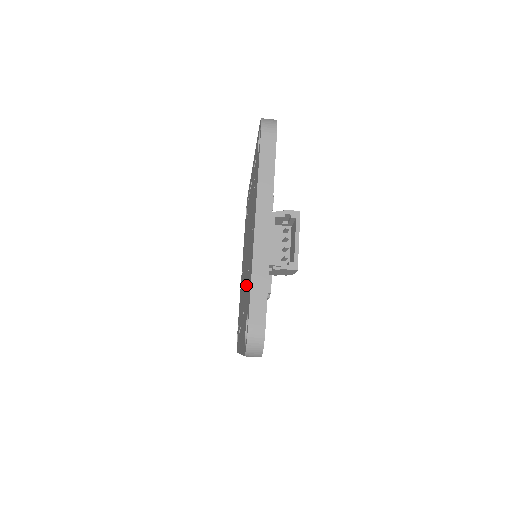
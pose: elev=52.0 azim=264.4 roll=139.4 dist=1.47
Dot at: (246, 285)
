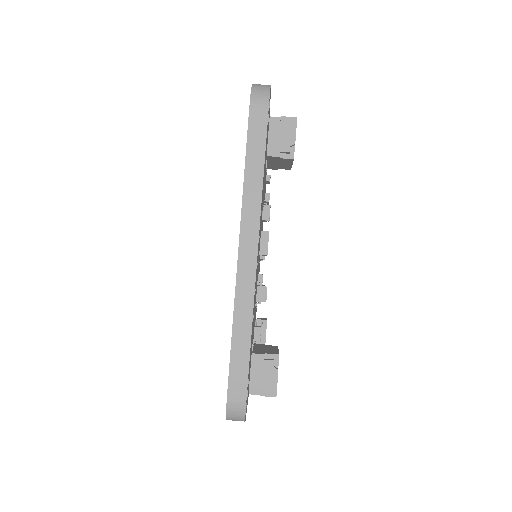
Dot at: occluded
